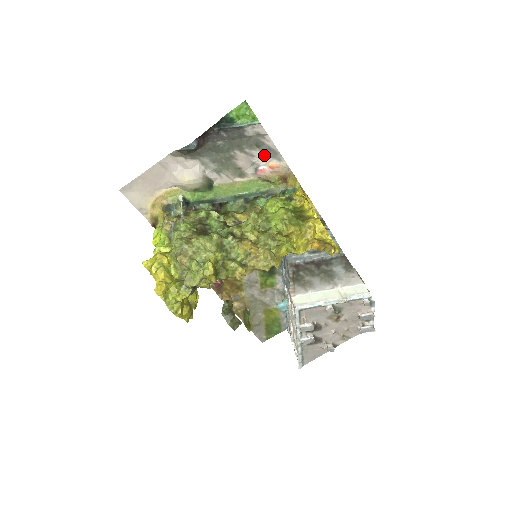
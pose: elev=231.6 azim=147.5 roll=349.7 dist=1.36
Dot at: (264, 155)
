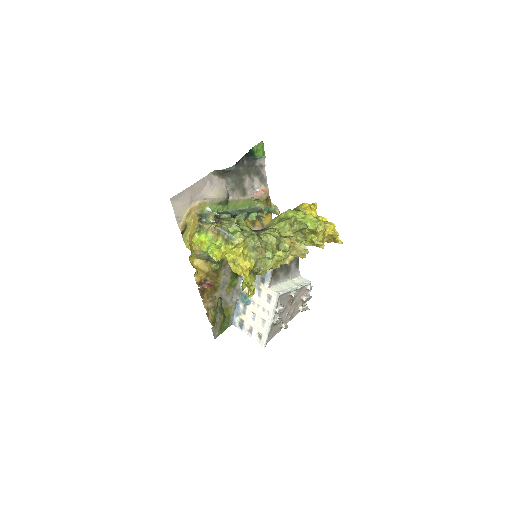
Dot at: (259, 181)
